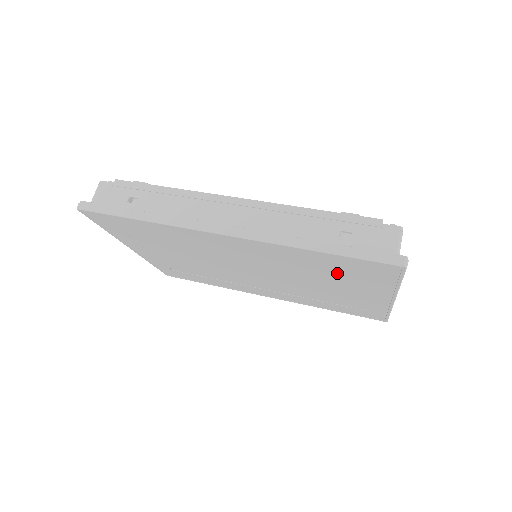
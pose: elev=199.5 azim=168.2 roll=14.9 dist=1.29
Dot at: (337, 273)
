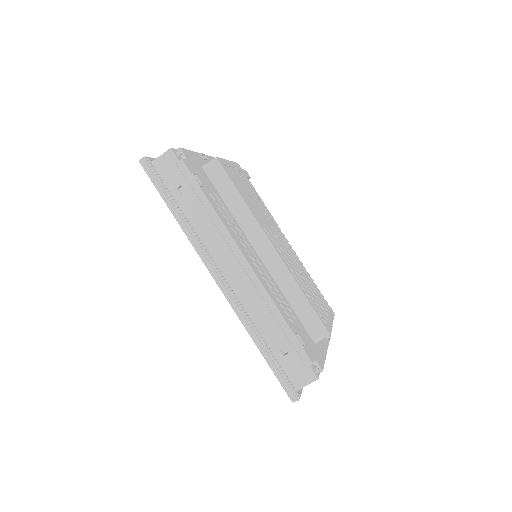
Dot at: occluded
